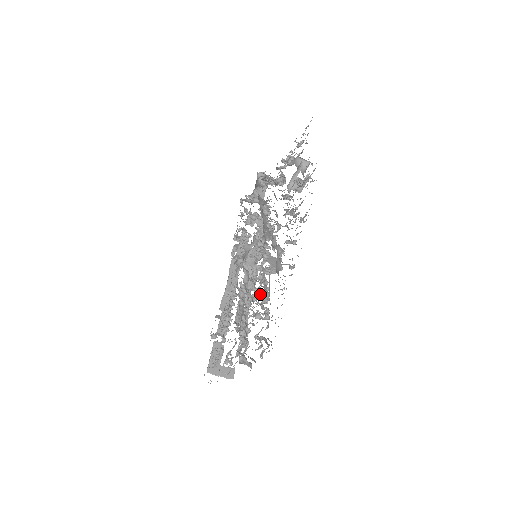
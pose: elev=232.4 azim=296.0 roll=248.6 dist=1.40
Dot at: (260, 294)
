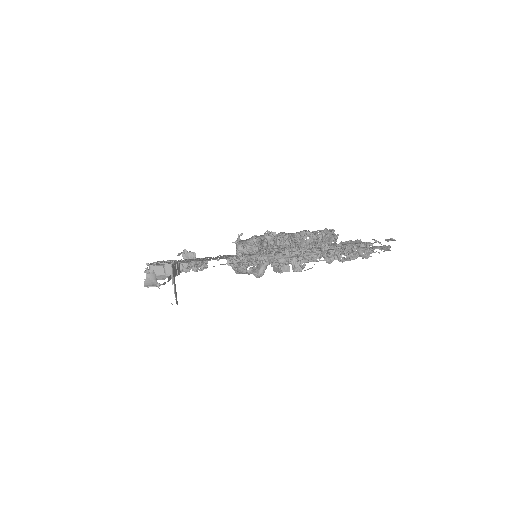
Dot at: (295, 257)
